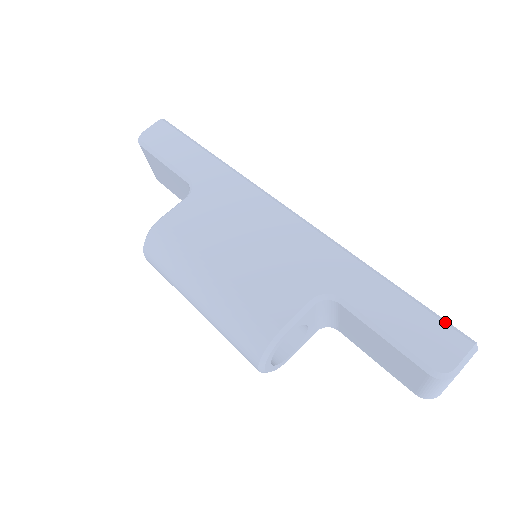
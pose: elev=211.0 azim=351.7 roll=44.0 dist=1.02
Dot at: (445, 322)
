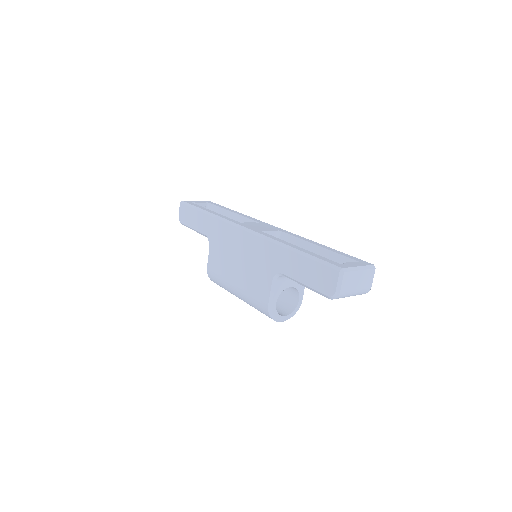
Dot at: (325, 264)
